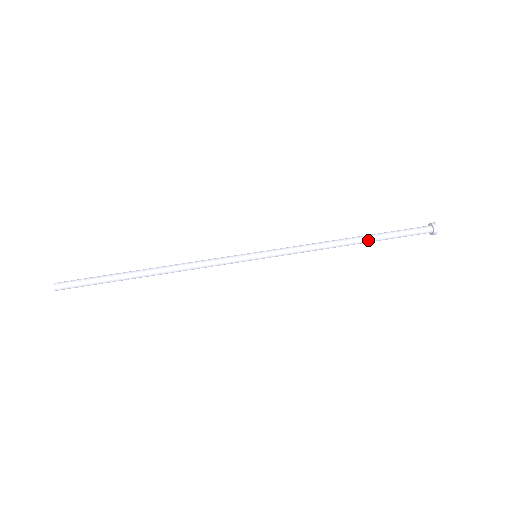
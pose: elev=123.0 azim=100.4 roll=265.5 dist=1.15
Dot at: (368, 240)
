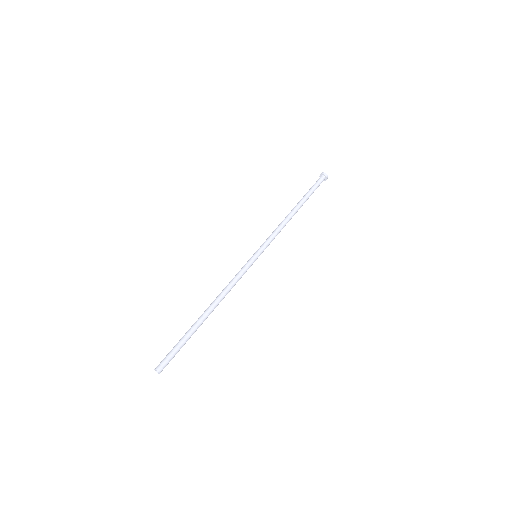
Dot at: occluded
